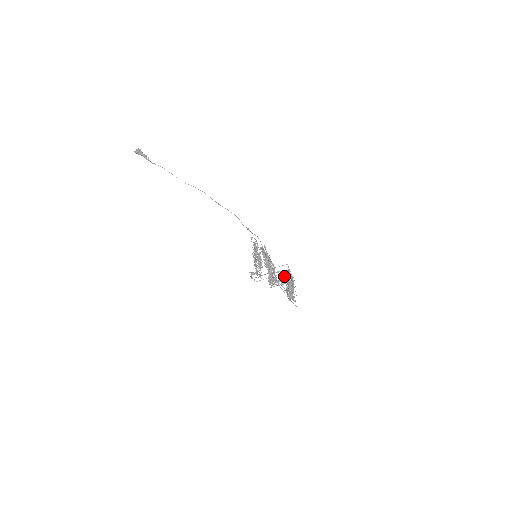
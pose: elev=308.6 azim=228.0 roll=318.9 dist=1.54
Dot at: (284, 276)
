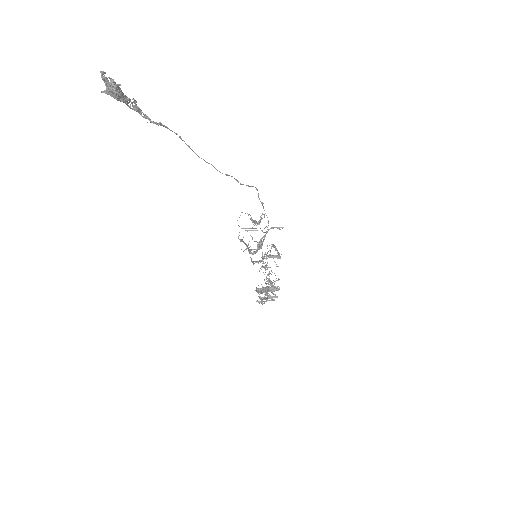
Dot at: occluded
